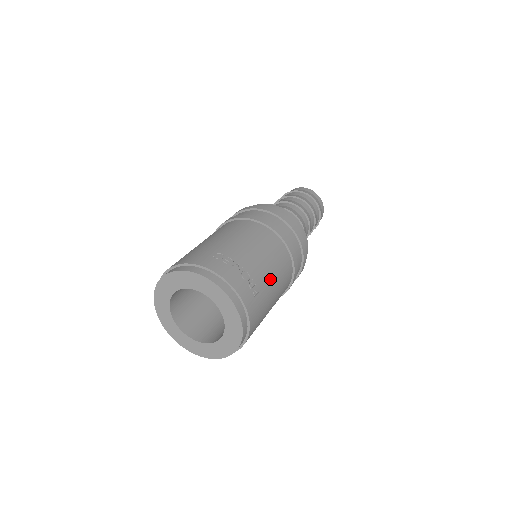
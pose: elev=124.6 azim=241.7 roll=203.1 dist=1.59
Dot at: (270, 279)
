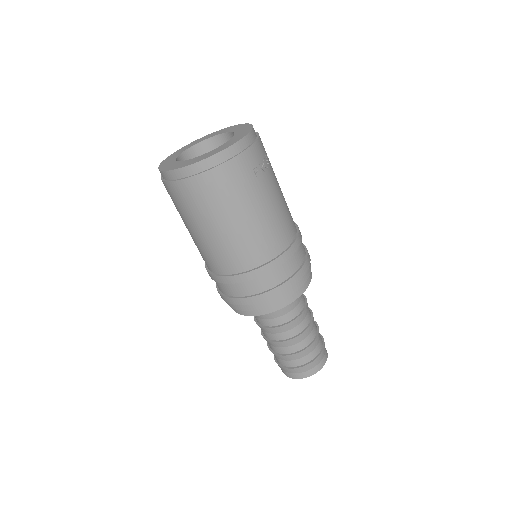
Dot at: (267, 203)
